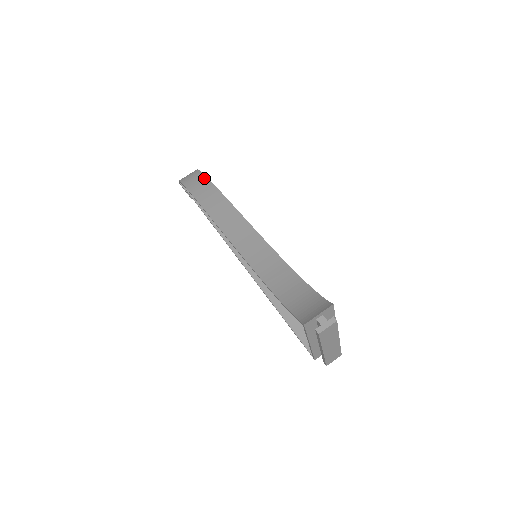
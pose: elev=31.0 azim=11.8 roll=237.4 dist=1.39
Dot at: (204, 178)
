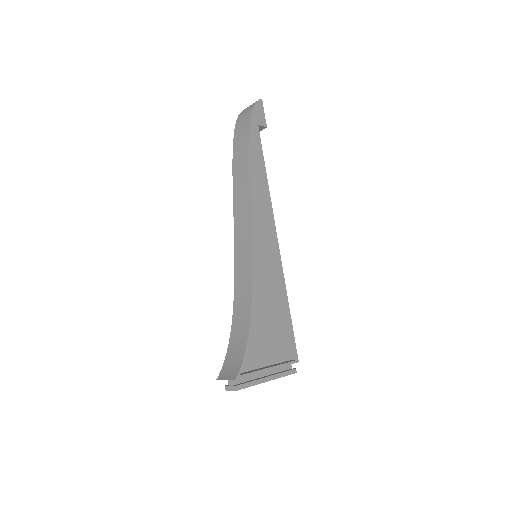
Dot at: (247, 132)
